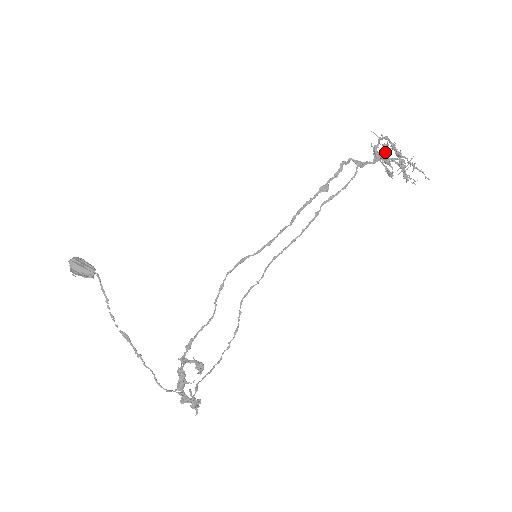
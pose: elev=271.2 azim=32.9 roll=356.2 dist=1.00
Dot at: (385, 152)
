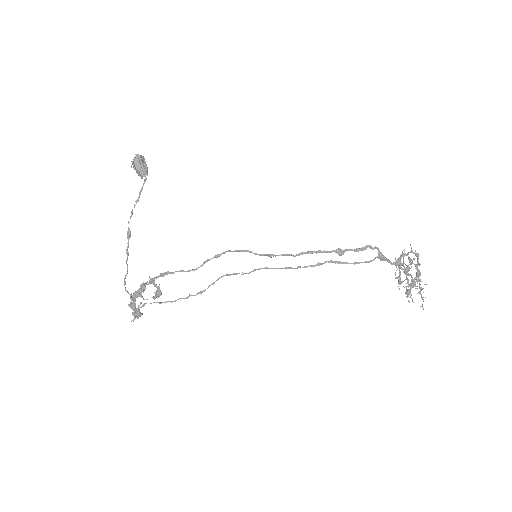
Dot at: occluded
